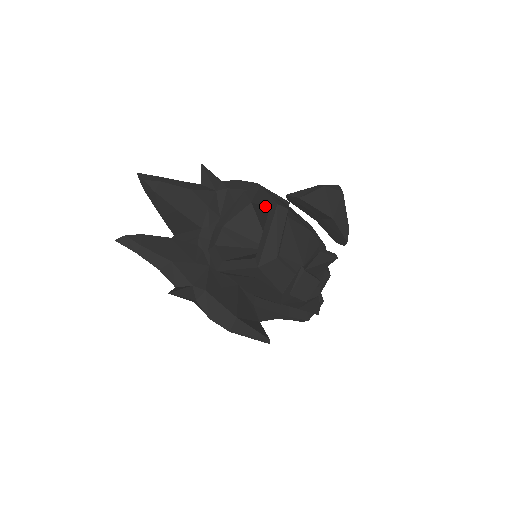
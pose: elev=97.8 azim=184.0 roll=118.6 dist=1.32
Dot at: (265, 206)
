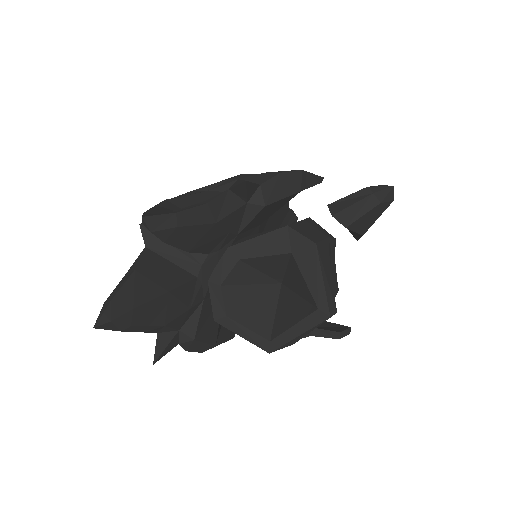
Dot at: (312, 295)
